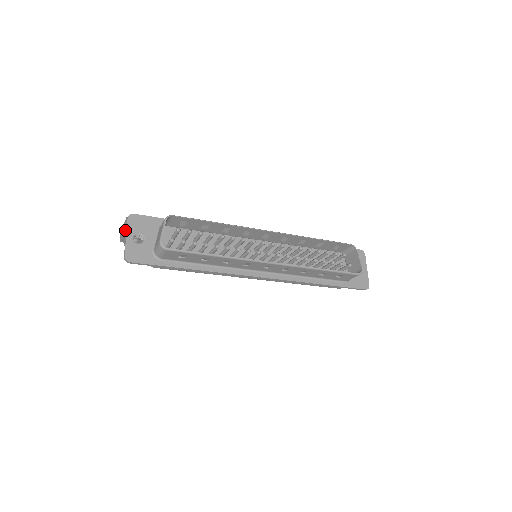
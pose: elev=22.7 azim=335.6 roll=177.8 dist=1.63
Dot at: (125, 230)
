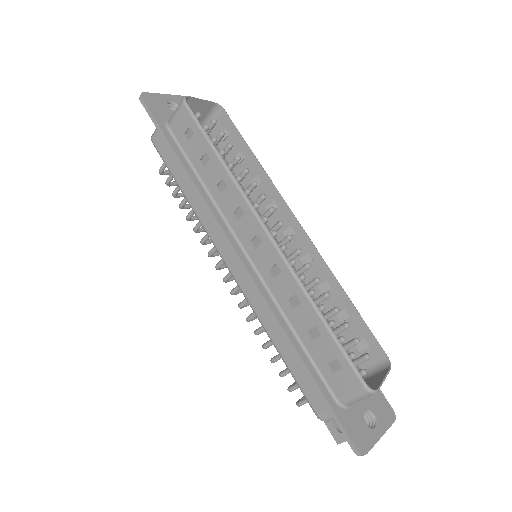
Dot at: occluded
